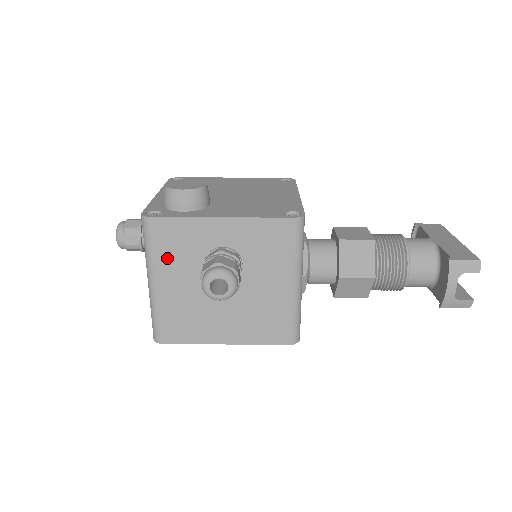
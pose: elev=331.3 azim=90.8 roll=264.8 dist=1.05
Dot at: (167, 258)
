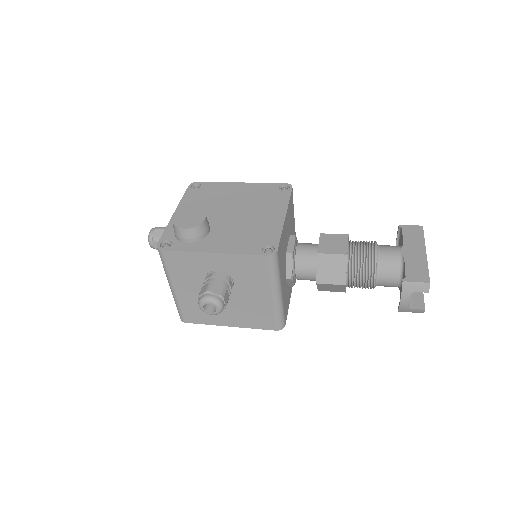
Dot at: (179, 275)
